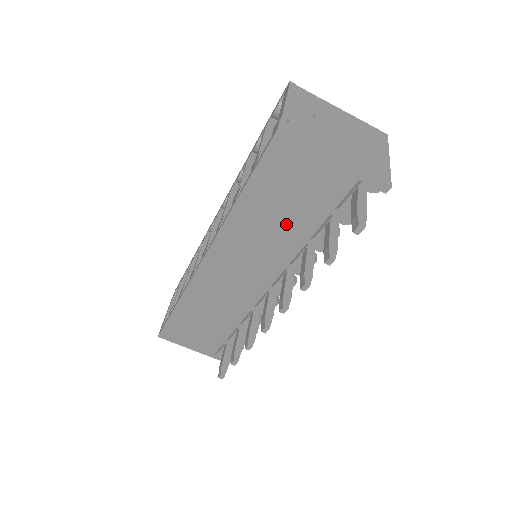
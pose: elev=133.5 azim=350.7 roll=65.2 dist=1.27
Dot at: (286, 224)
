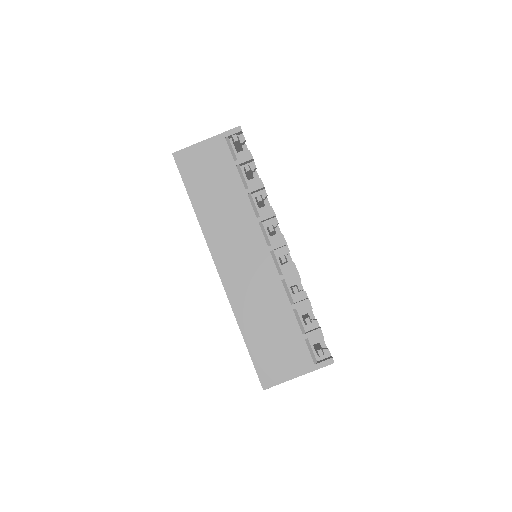
Dot at: (226, 194)
